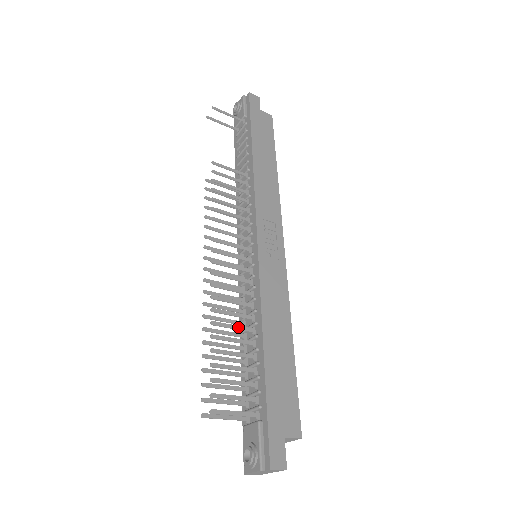
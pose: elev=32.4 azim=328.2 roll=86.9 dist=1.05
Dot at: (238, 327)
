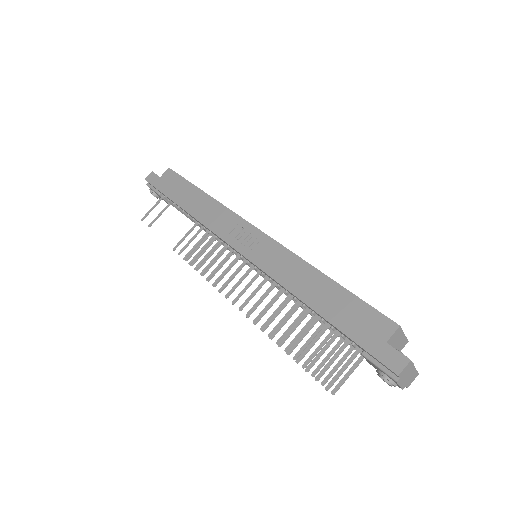
Dot at: (288, 316)
